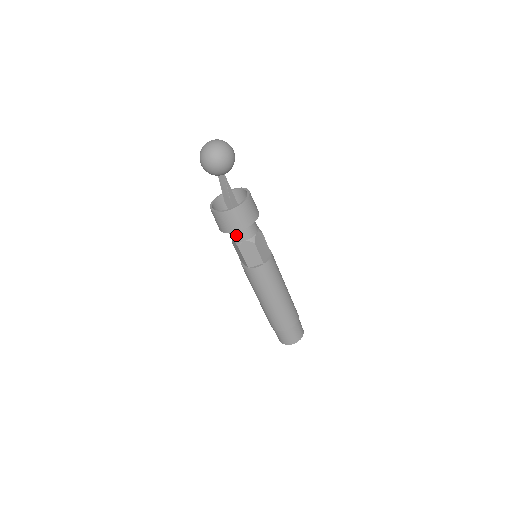
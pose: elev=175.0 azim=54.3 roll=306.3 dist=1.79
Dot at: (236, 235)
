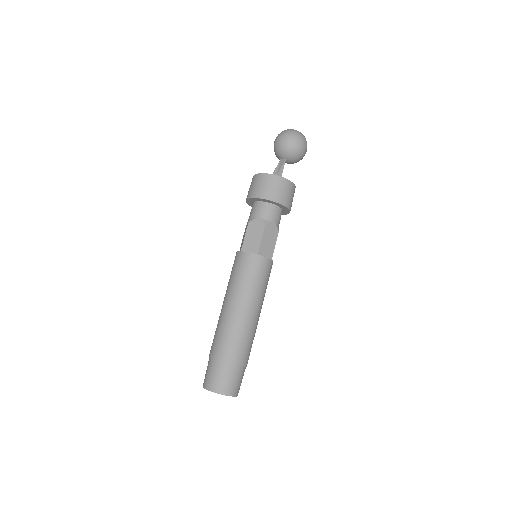
Dot at: (255, 209)
